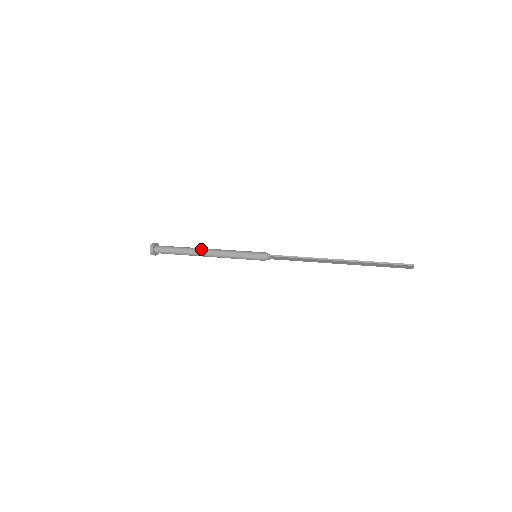
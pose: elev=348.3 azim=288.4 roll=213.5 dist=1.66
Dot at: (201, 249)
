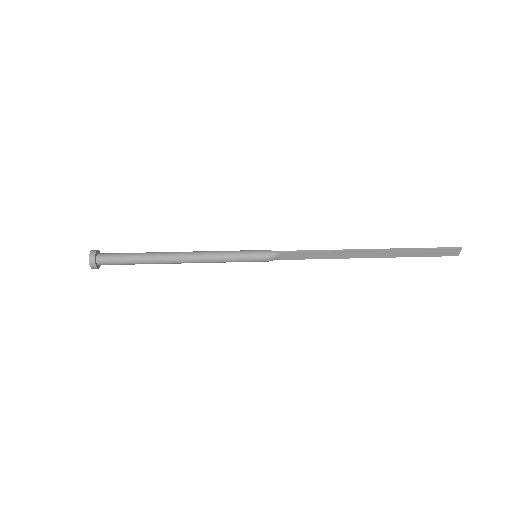
Dot at: (173, 252)
